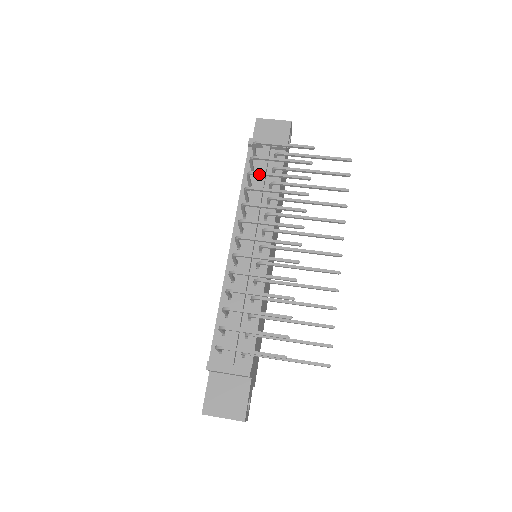
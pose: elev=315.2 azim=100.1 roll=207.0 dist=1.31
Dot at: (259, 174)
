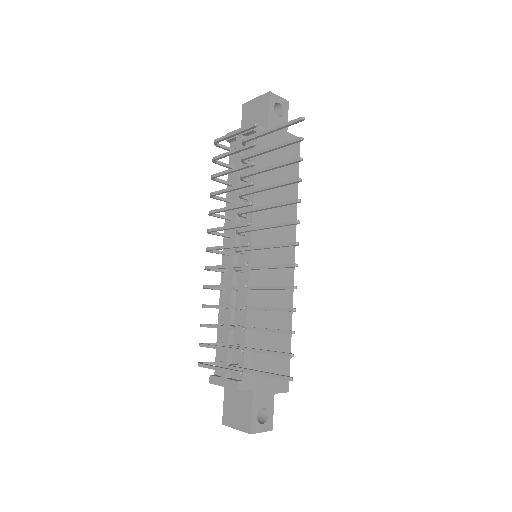
Dot at: (217, 176)
